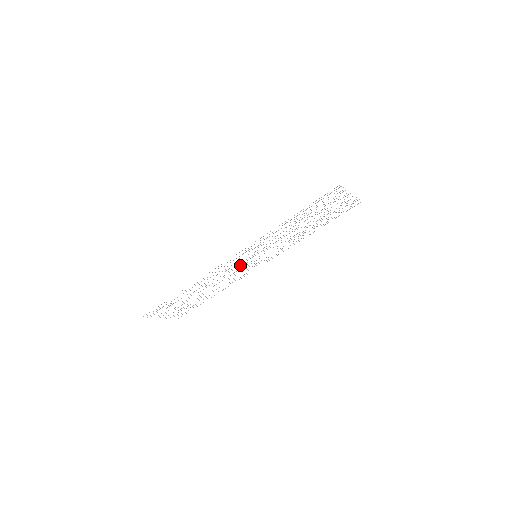
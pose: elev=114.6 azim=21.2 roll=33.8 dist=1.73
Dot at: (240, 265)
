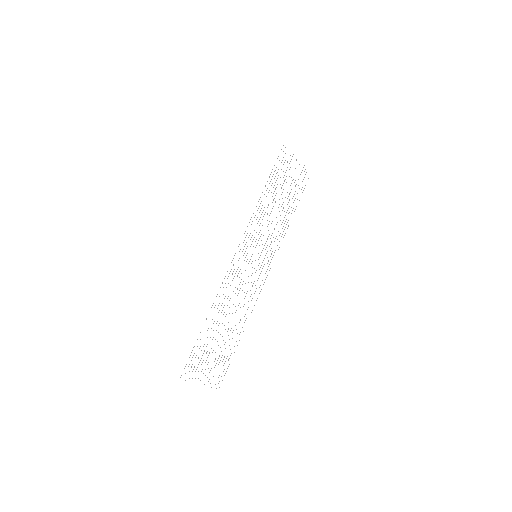
Dot at: occluded
